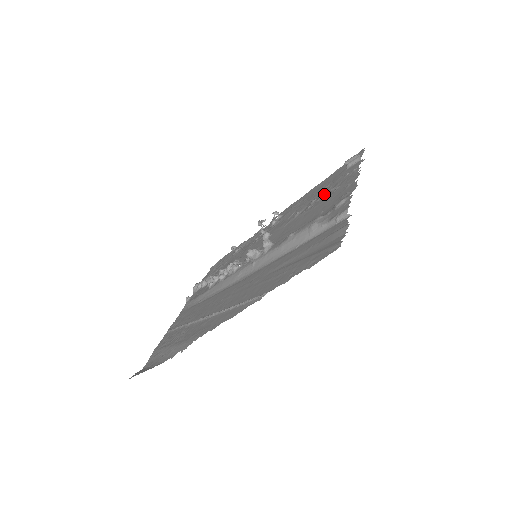
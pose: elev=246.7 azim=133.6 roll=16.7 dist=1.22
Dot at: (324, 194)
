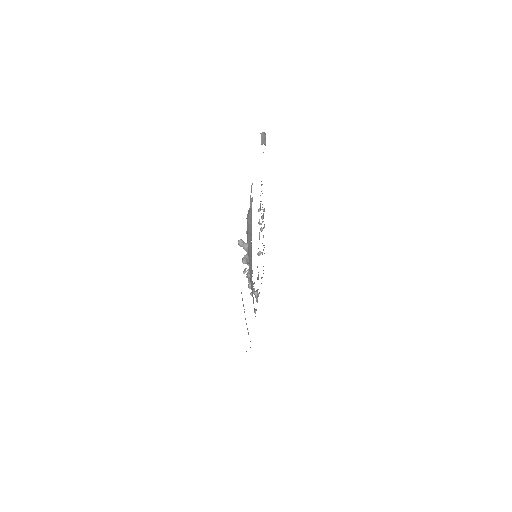
Dot at: occluded
